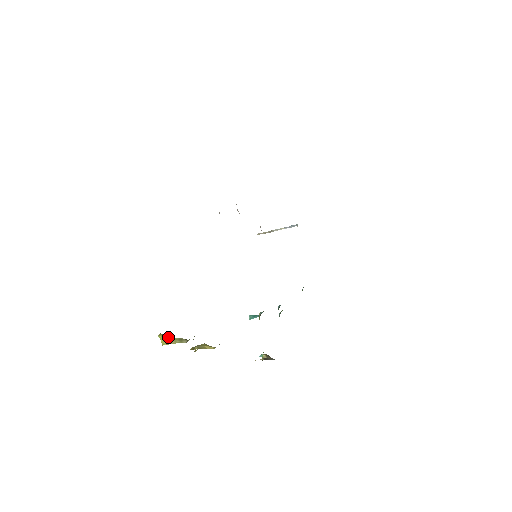
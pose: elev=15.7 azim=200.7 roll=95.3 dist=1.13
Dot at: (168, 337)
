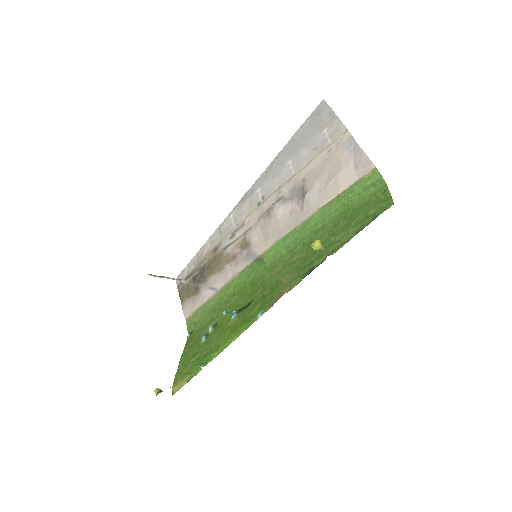
Dot at: (321, 245)
